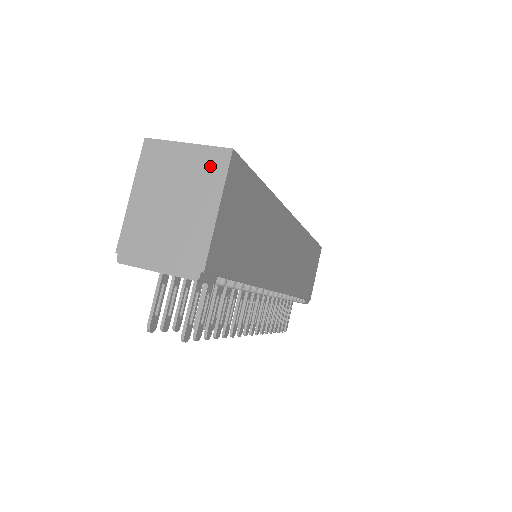
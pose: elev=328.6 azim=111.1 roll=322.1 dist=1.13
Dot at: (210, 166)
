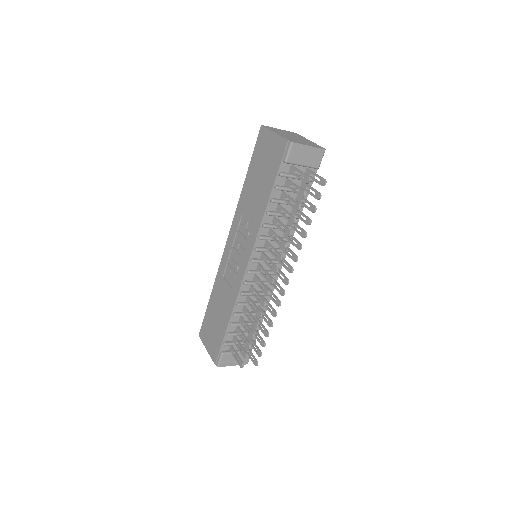
Dot at: (294, 134)
